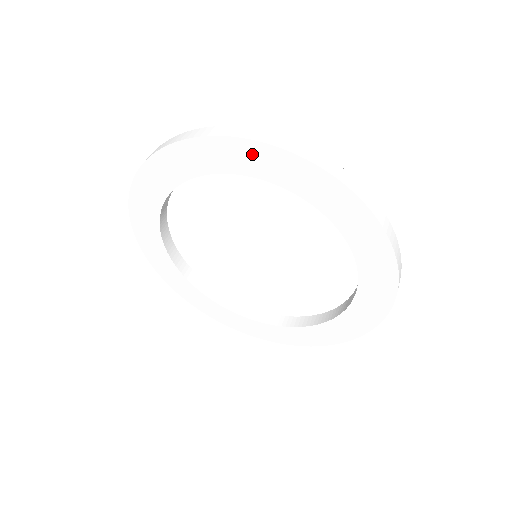
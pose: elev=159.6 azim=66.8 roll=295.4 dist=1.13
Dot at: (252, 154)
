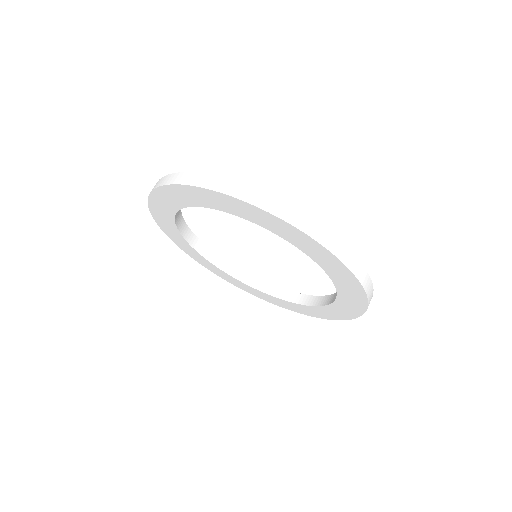
Dot at: (283, 227)
